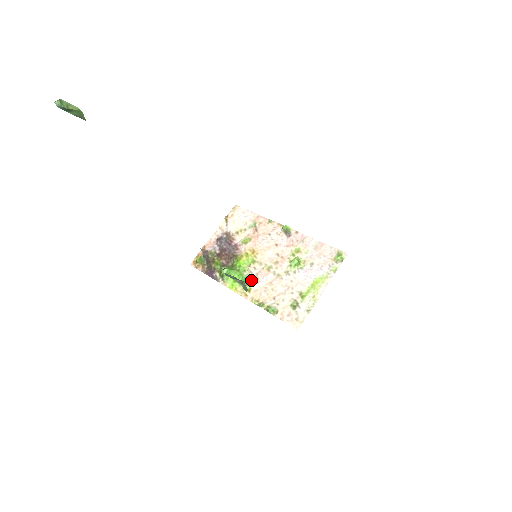
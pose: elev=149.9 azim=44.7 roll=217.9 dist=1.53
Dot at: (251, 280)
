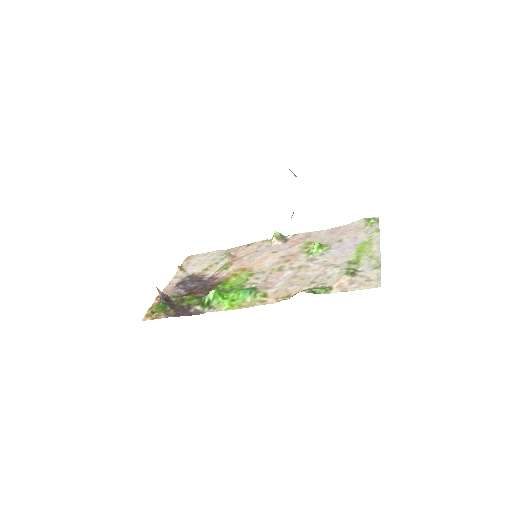
Dot at: (260, 288)
